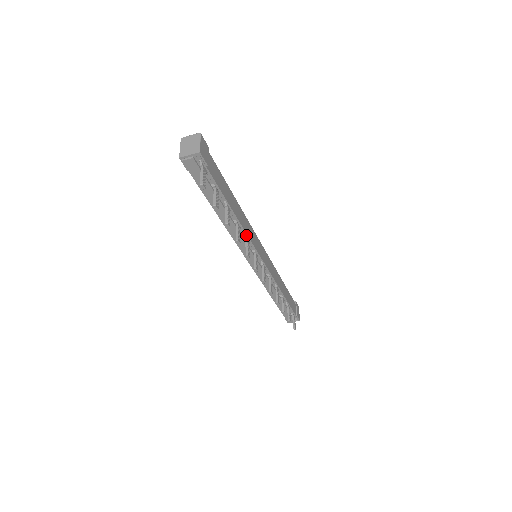
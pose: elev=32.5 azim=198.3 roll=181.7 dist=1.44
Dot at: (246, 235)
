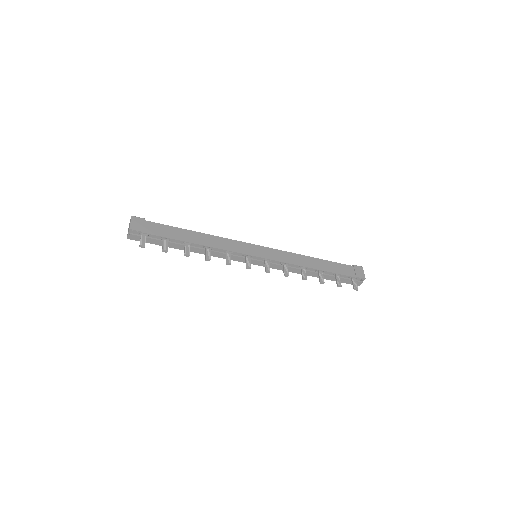
Dot at: occluded
